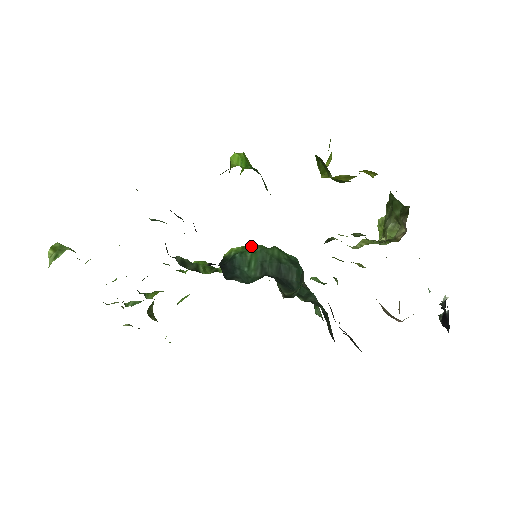
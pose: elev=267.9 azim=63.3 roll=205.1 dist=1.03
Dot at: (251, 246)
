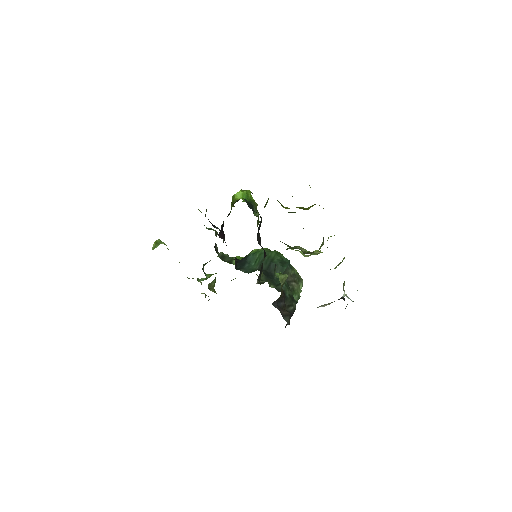
Dot at: occluded
